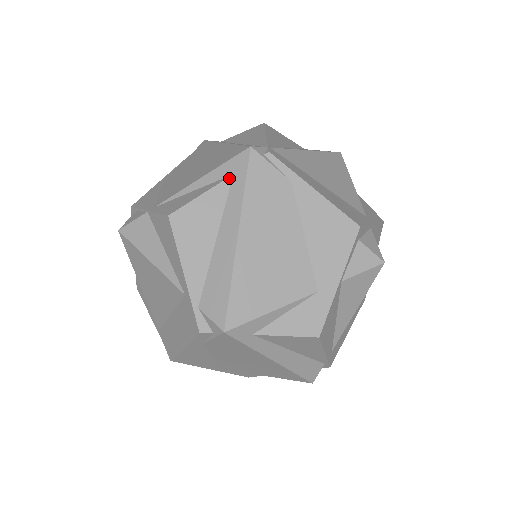
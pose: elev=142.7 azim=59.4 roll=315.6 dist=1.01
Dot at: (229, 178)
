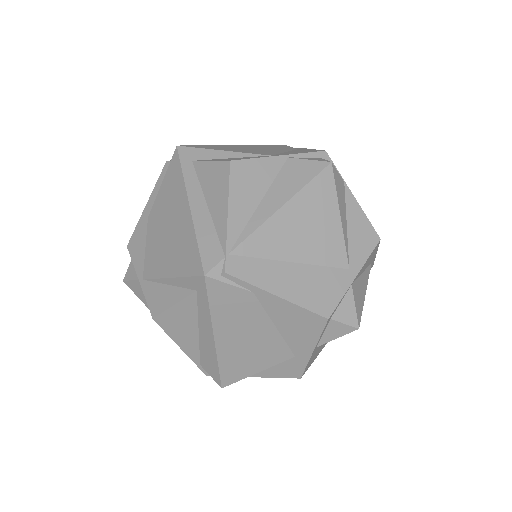
Dot at: (194, 293)
